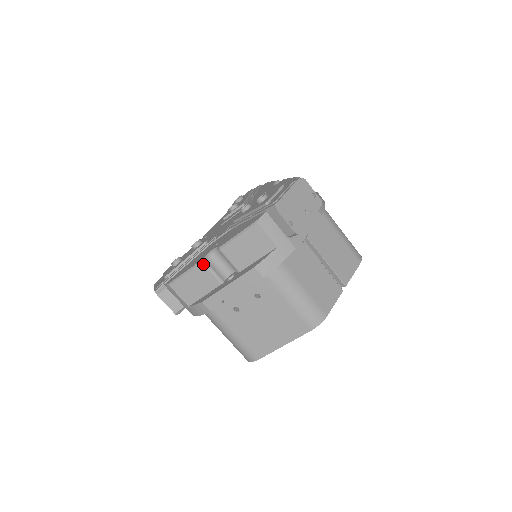
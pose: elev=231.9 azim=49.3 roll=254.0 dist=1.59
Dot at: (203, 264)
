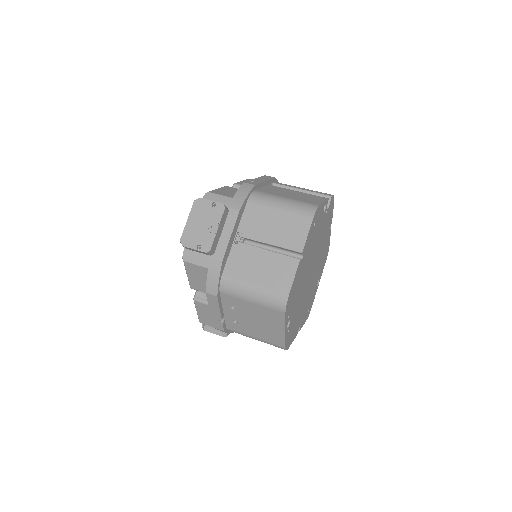
Dot at: (195, 301)
